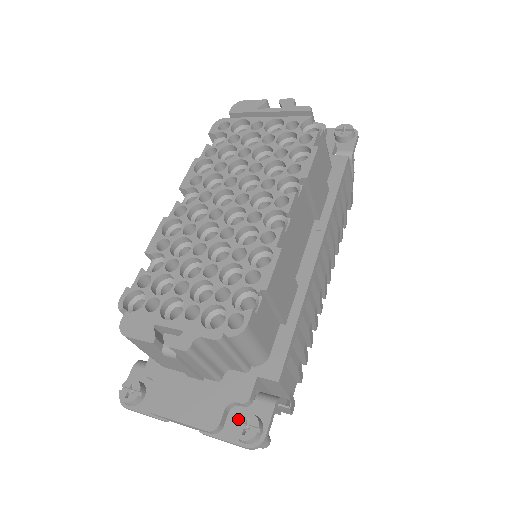
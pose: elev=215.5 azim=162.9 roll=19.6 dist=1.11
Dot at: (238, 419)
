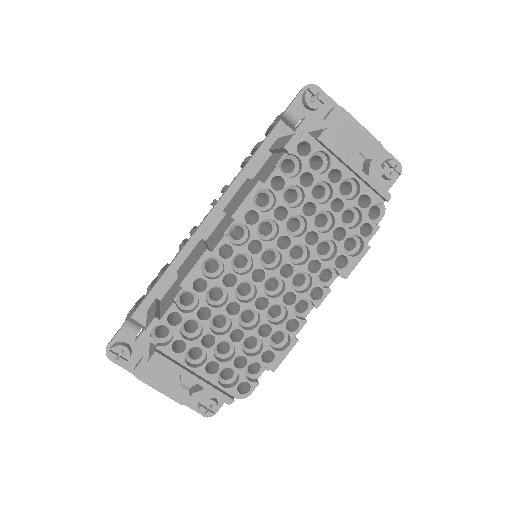
Dot at: occluded
